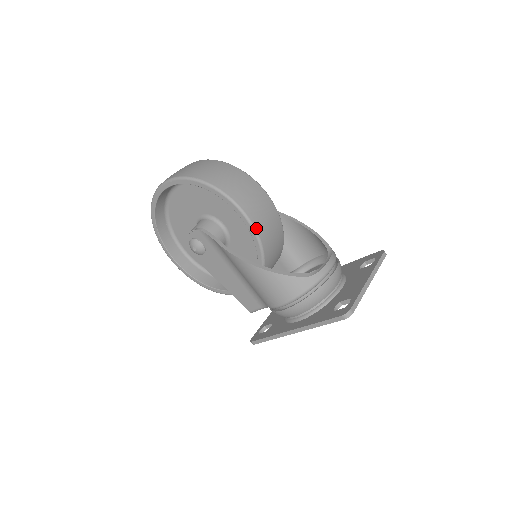
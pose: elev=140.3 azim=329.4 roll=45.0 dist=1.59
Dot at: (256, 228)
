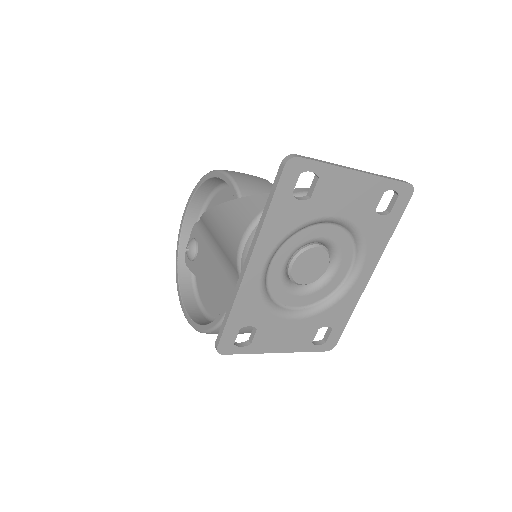
Dot at: (239, 186)
